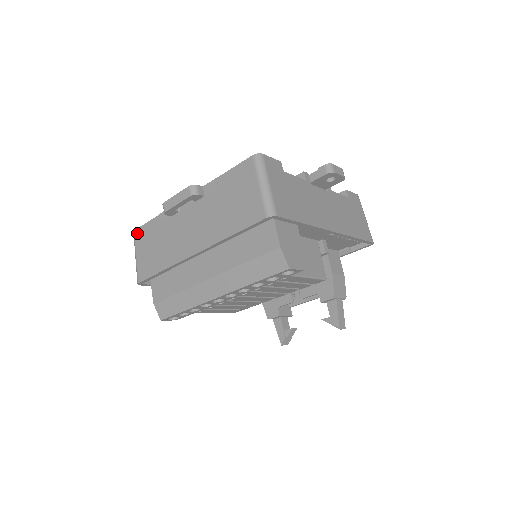
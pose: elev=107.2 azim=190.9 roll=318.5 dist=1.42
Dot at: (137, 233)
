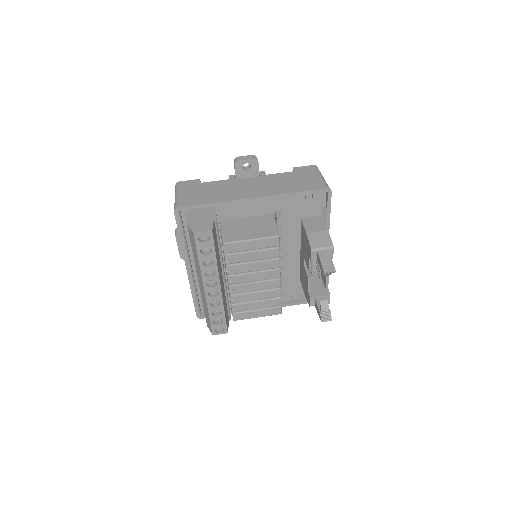
Dot at: occluded
